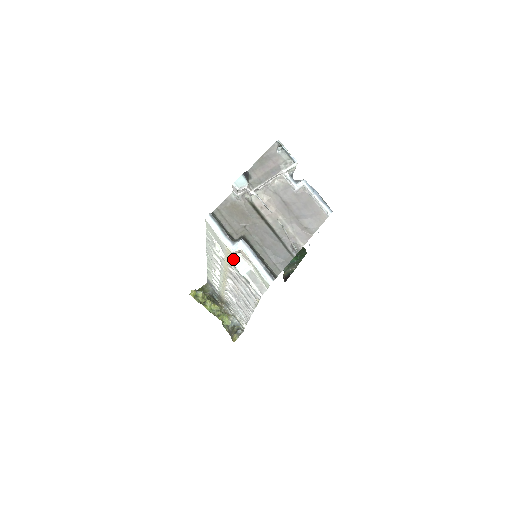
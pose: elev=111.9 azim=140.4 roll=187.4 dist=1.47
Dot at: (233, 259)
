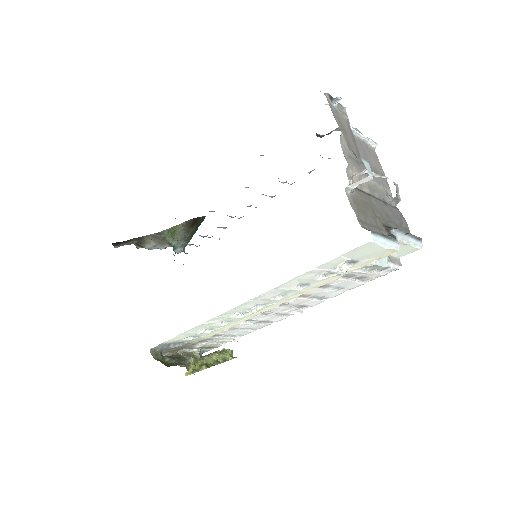
Dot at: (377, 260)
